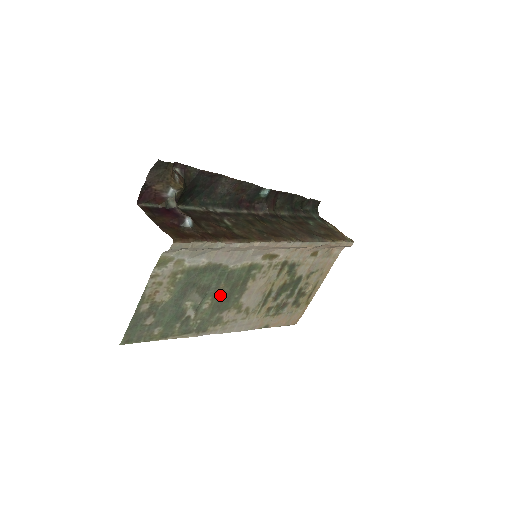
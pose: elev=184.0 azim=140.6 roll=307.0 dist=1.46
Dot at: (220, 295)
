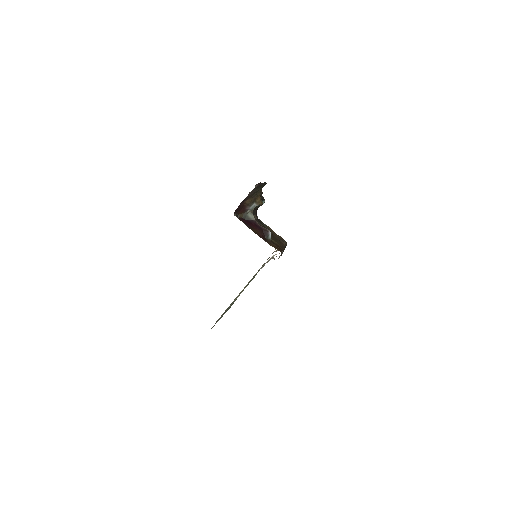
Dot at: occluded
